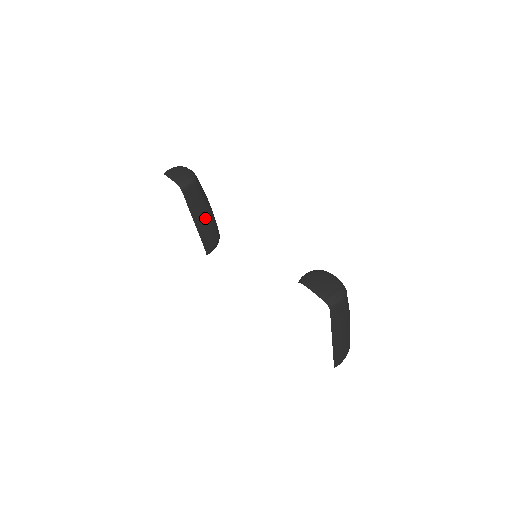
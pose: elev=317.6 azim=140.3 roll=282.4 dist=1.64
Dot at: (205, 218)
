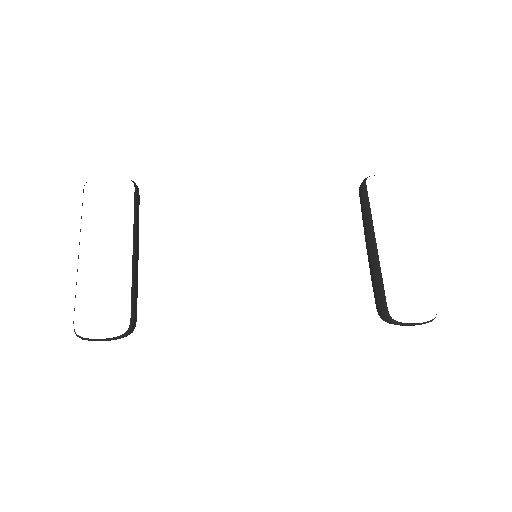
Dot at: (137, 257)
